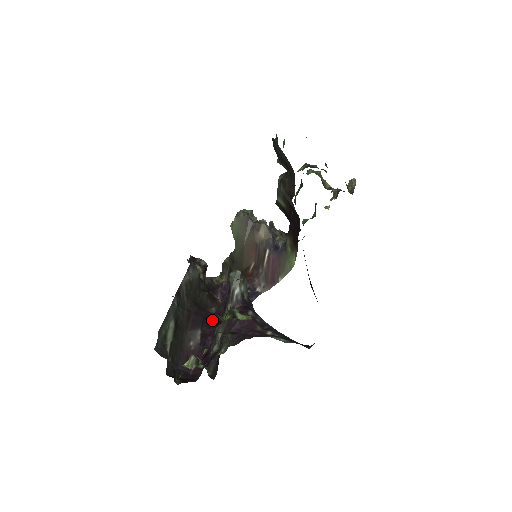
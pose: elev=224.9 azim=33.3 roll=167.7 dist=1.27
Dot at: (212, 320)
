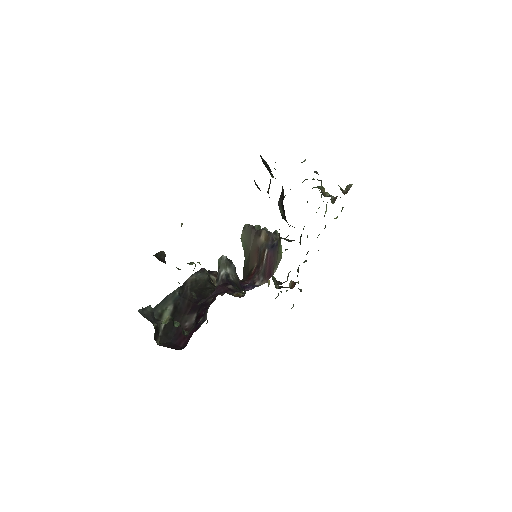
Dot at: (208, 305)
